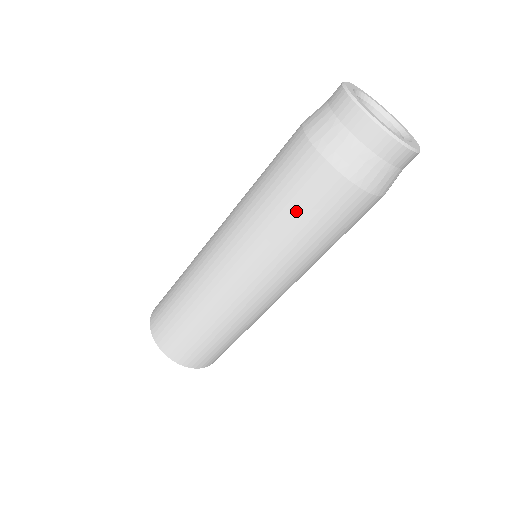
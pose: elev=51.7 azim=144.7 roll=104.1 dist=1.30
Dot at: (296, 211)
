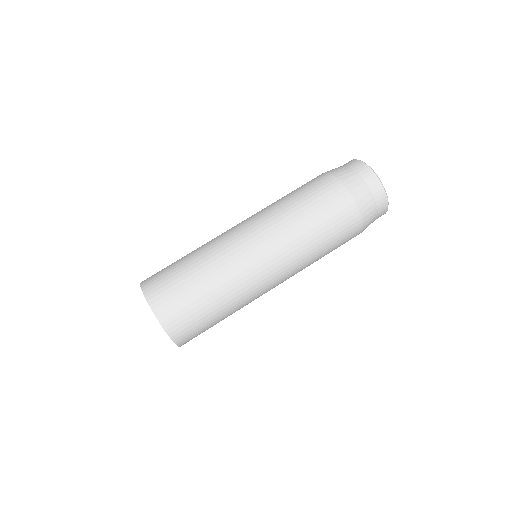
Dot at: (326, 229)
